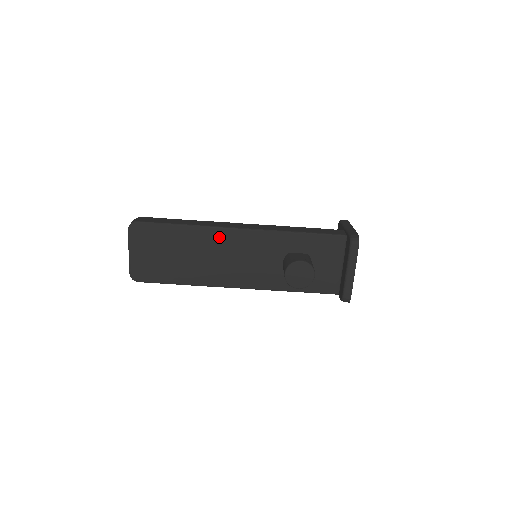
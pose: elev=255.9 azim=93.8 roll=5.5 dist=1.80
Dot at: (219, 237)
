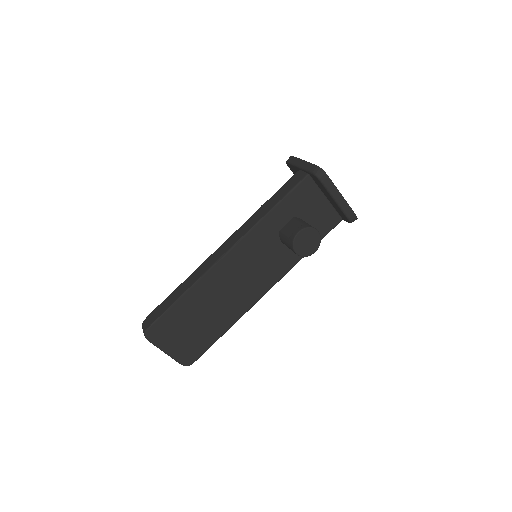
Dot at: (218, 275)
